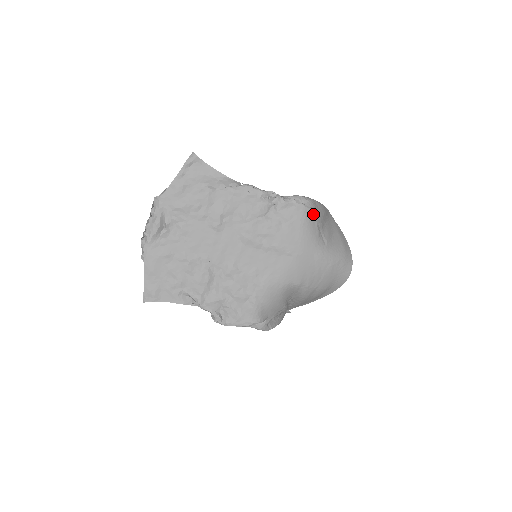
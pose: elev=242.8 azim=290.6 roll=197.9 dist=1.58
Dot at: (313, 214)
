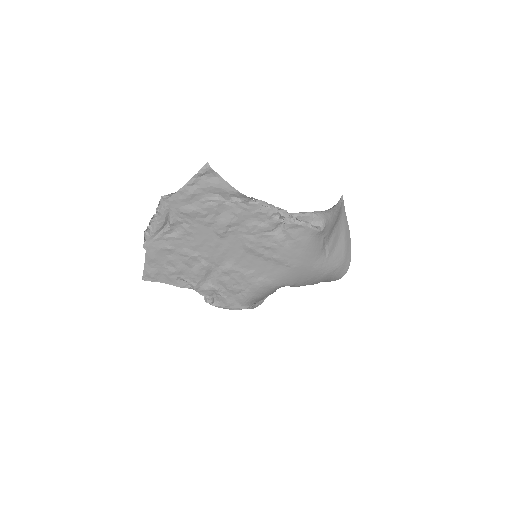
Dot at: (321, 233)
